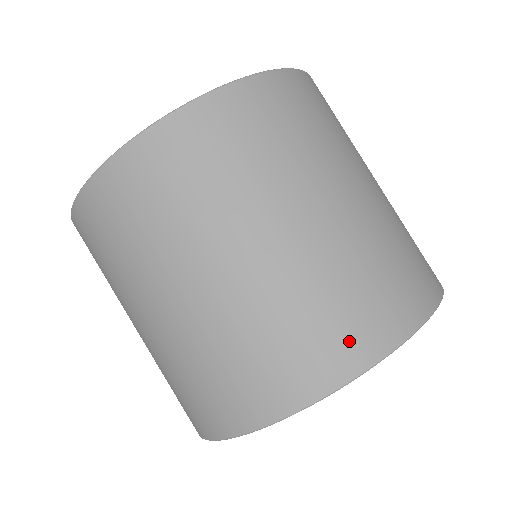
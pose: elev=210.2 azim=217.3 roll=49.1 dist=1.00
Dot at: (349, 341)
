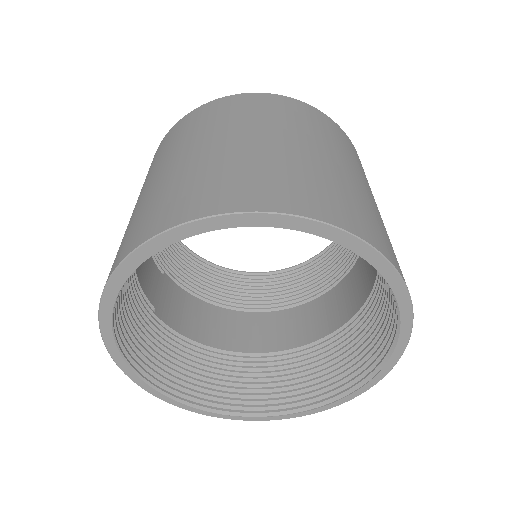
Dot at: (392, 253)
